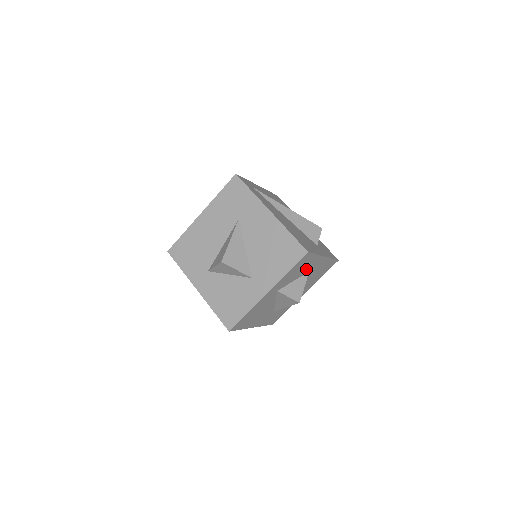
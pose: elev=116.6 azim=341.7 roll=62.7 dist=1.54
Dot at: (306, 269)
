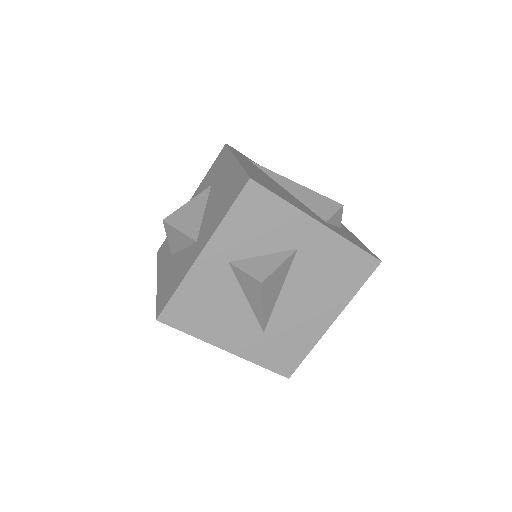
Dot at: (282, 236)
